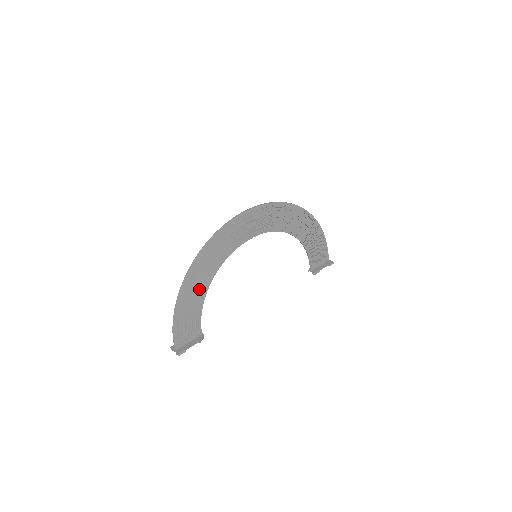
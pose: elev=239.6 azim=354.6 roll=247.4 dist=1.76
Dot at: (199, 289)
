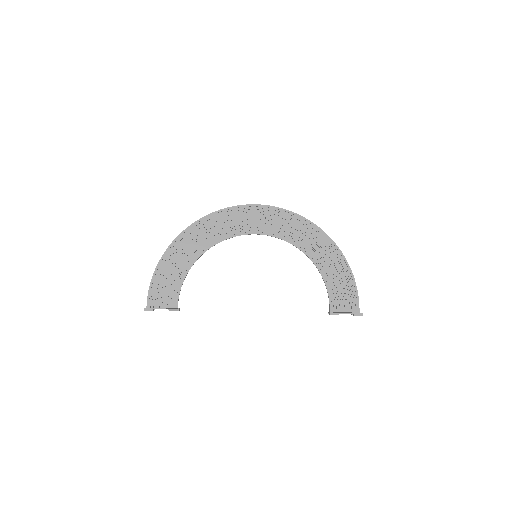
Dot at: (186, 258)
